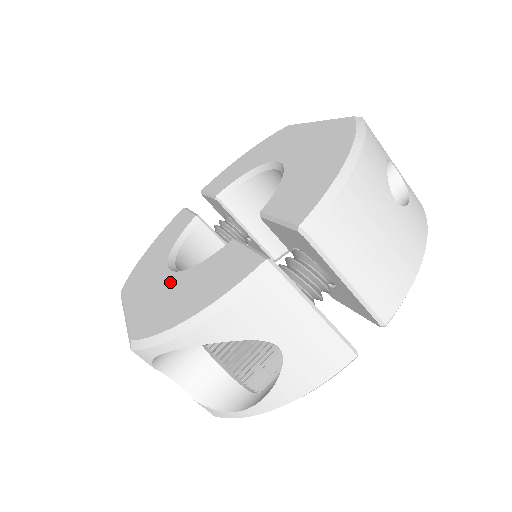
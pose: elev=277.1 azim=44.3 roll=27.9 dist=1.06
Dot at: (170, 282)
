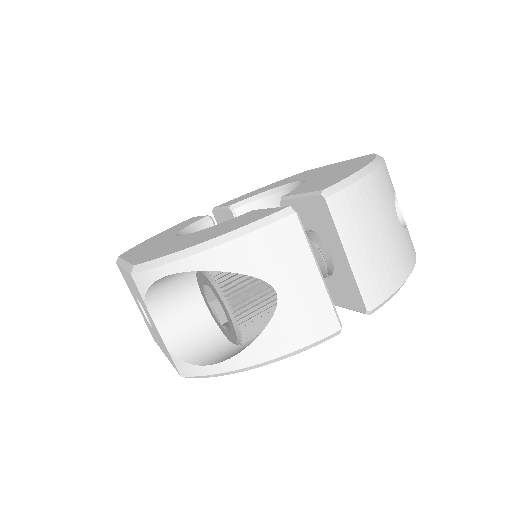
Dot at: (181, 238)
